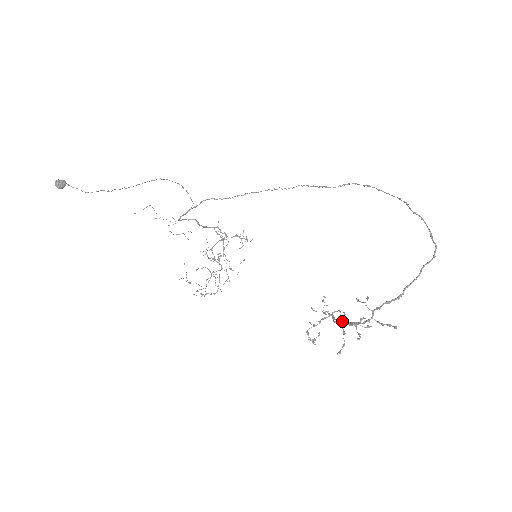
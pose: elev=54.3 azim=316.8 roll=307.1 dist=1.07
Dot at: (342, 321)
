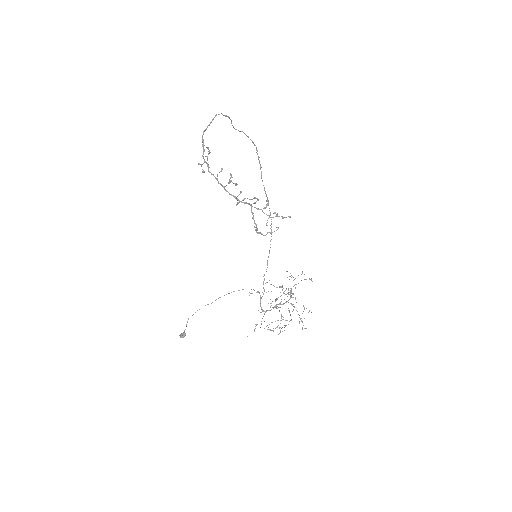
Dot at: (228, 192)
